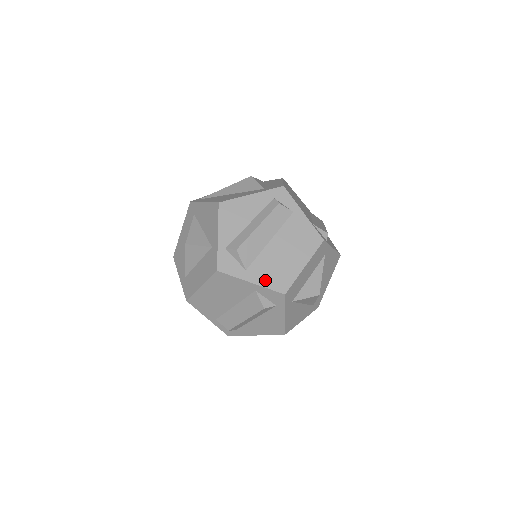
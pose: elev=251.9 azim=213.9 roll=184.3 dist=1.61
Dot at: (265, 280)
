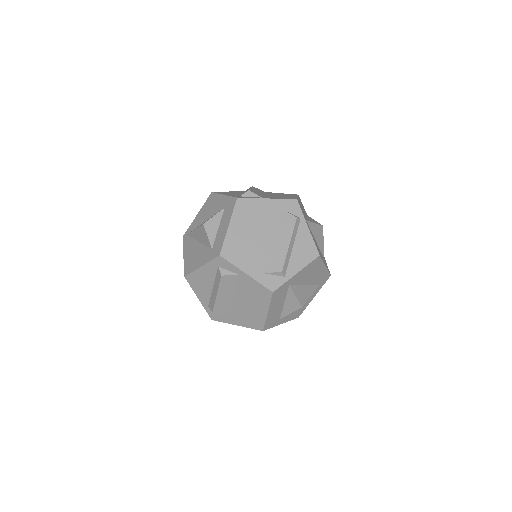
Dot at: (245, 323)
